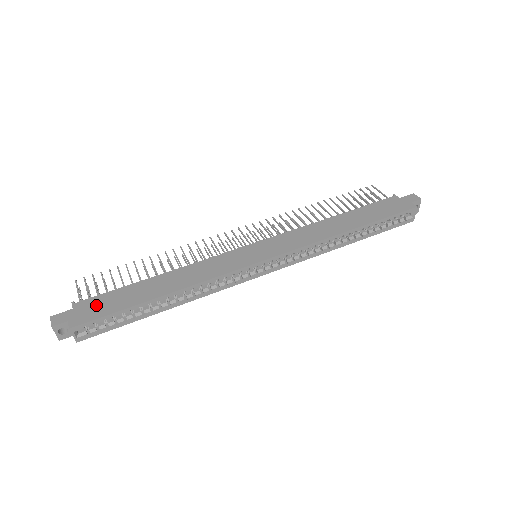
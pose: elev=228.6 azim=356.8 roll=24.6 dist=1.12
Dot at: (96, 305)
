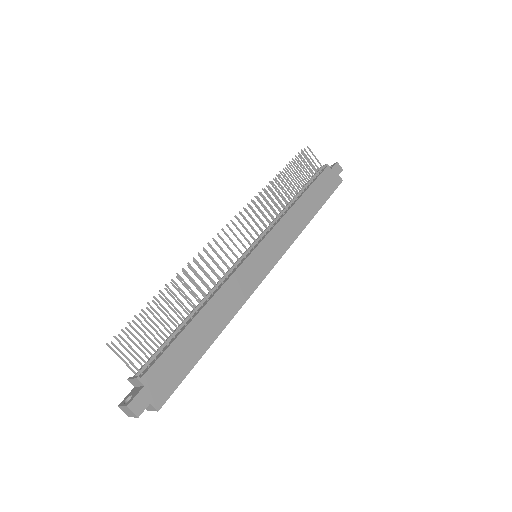
Dot at: (165, 372)
